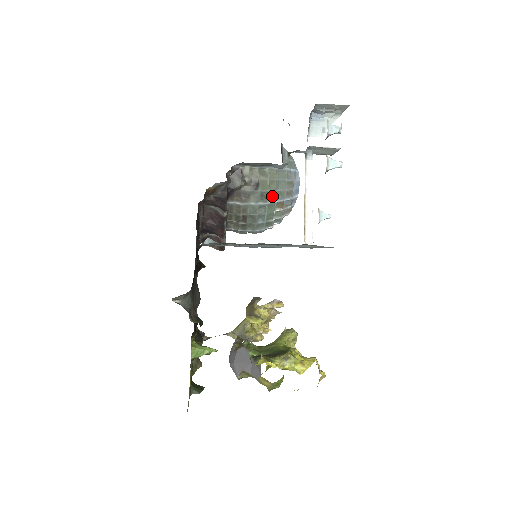
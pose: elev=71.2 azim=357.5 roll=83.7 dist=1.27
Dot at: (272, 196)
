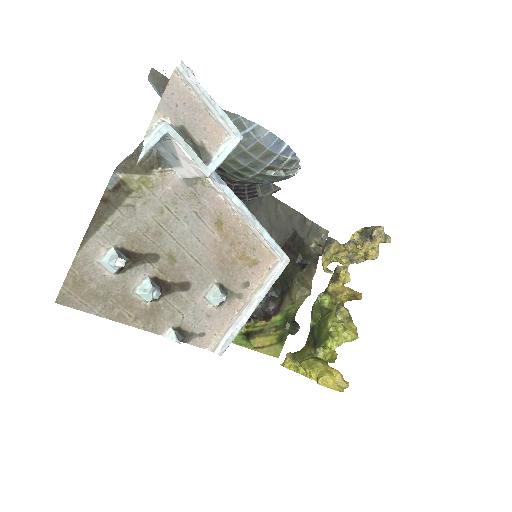
Dot at: (247, 170)
